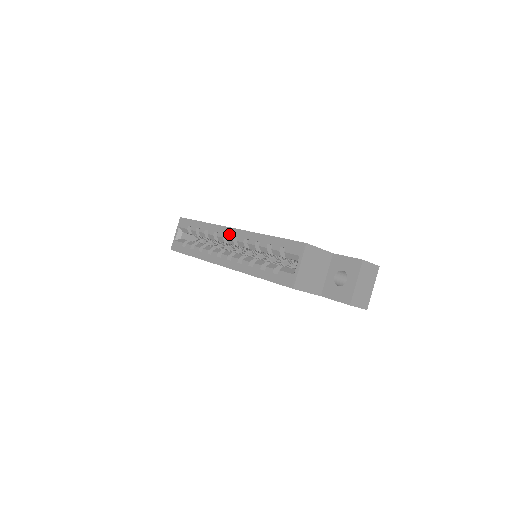
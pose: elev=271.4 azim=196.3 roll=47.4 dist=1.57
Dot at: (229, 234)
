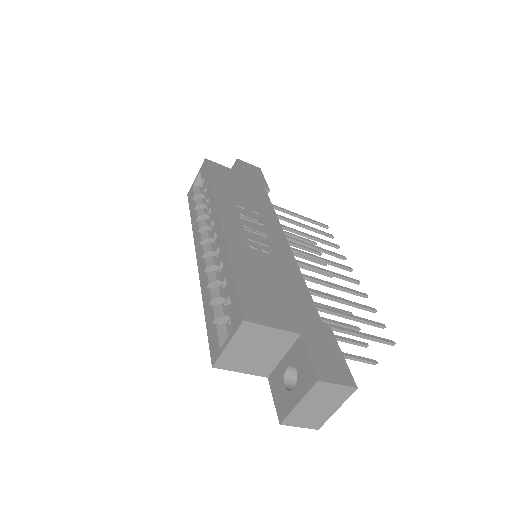
Dot at: (214, 225)
